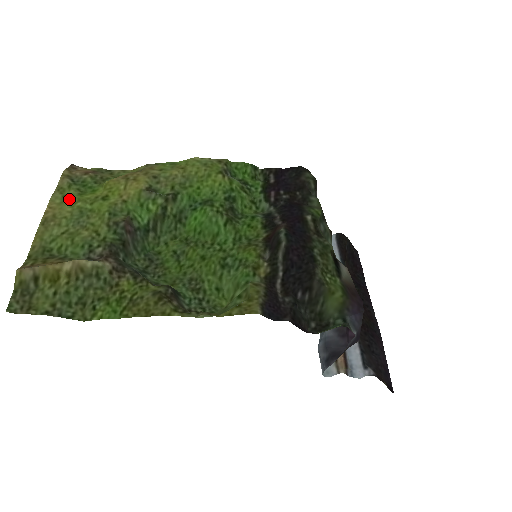
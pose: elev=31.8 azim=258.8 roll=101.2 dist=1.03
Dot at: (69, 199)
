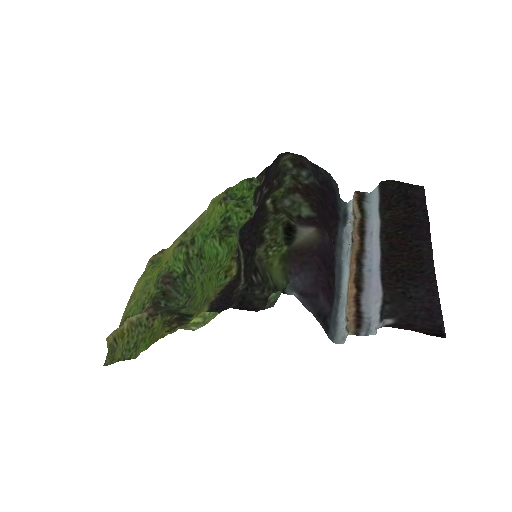
Dot at: (144, 277)
